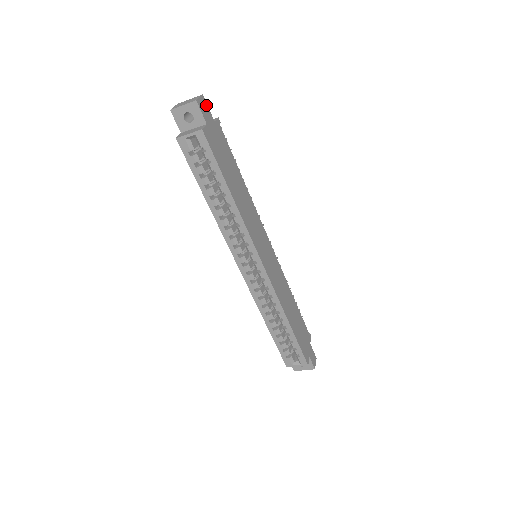
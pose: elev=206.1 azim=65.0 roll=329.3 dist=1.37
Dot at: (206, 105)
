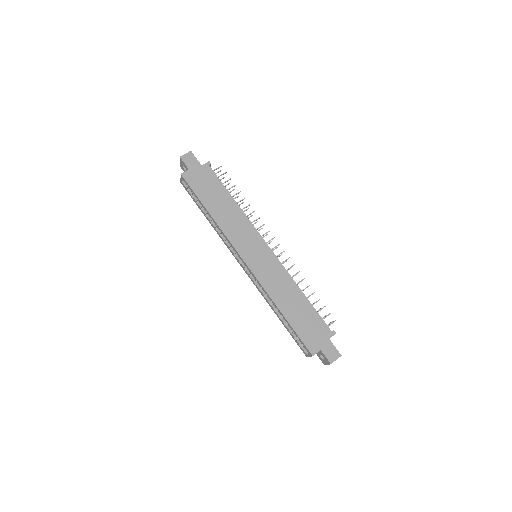
Dot at: (193, 157)
